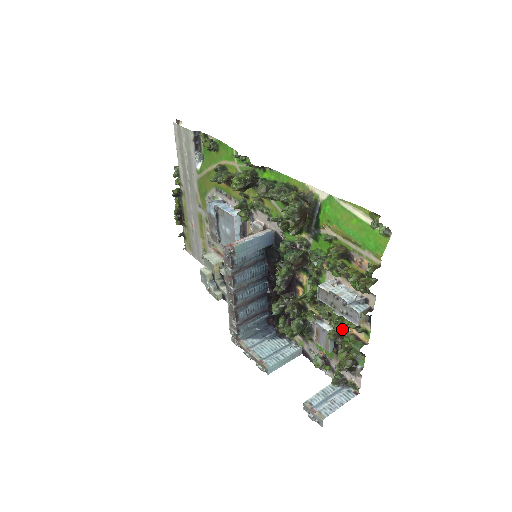
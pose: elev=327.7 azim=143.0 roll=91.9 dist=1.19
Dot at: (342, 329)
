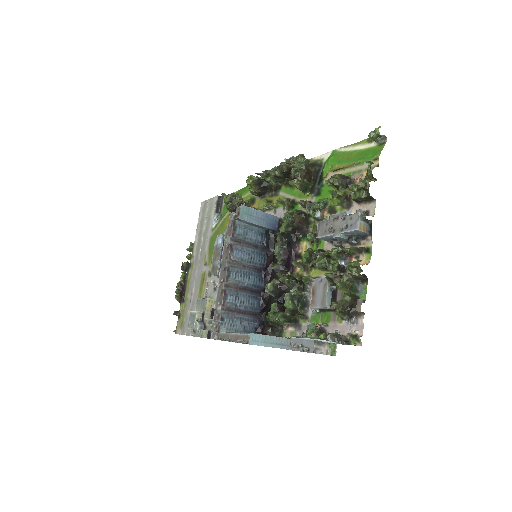
Dot at: (341, 269)
